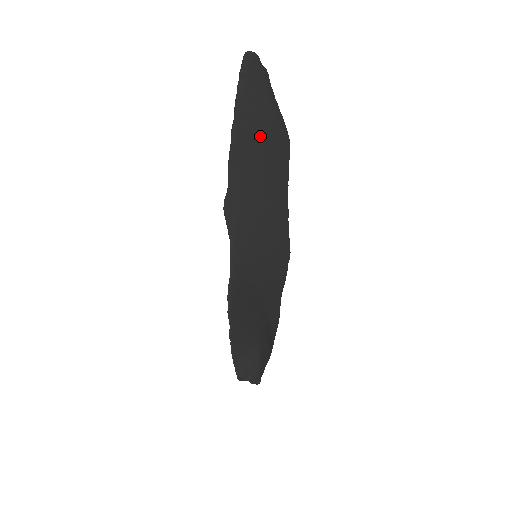
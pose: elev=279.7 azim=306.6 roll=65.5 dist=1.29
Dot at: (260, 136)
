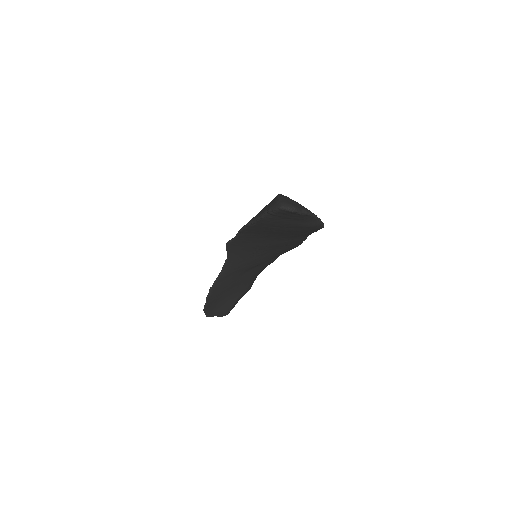
Dot at: (283, 230)
